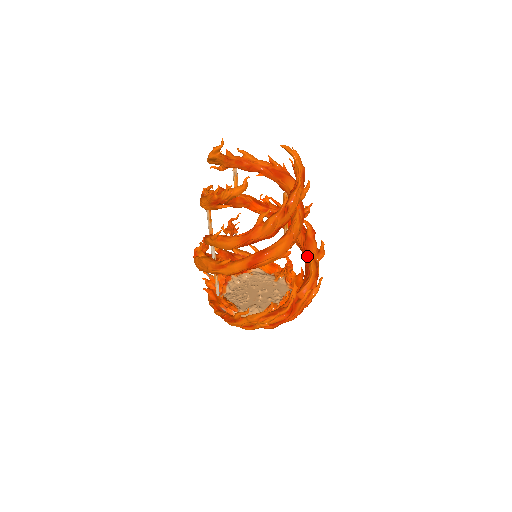
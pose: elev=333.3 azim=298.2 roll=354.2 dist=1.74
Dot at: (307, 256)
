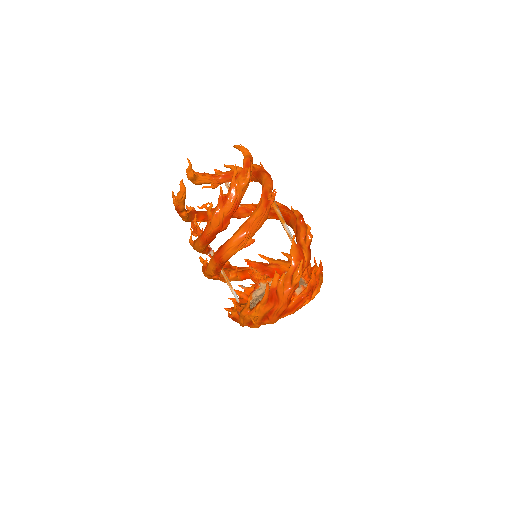
Dot at: occluded
